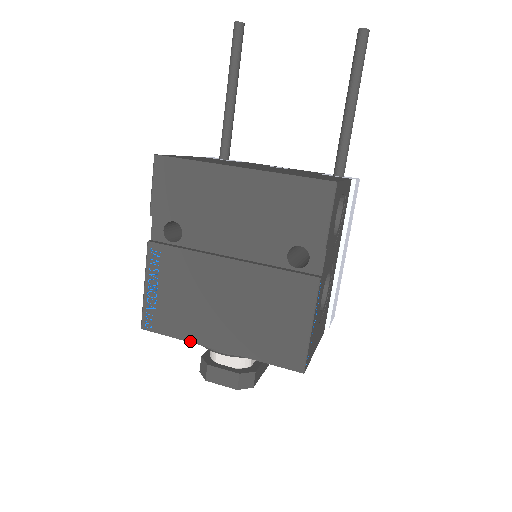
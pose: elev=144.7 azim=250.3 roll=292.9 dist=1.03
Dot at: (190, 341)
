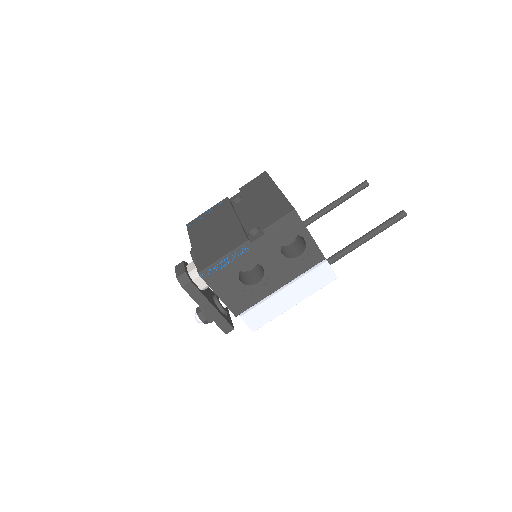
Dot at: (190, 238)
